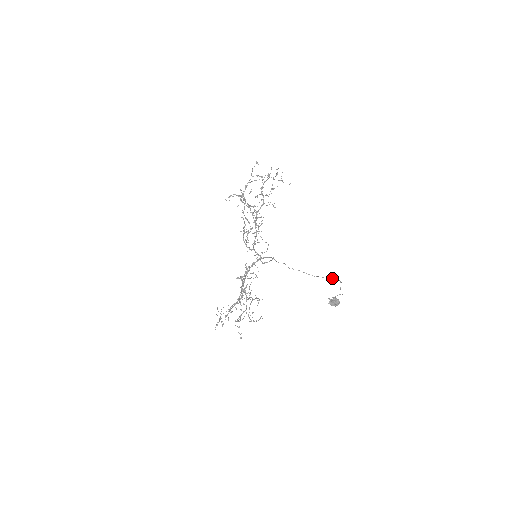
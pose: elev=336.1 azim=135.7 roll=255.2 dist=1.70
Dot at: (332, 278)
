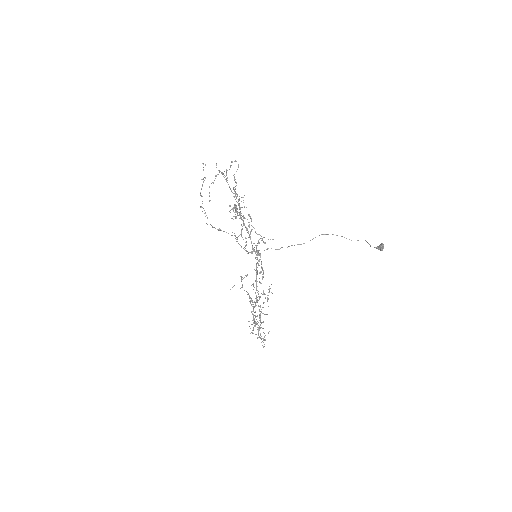
Dot at: occluded
